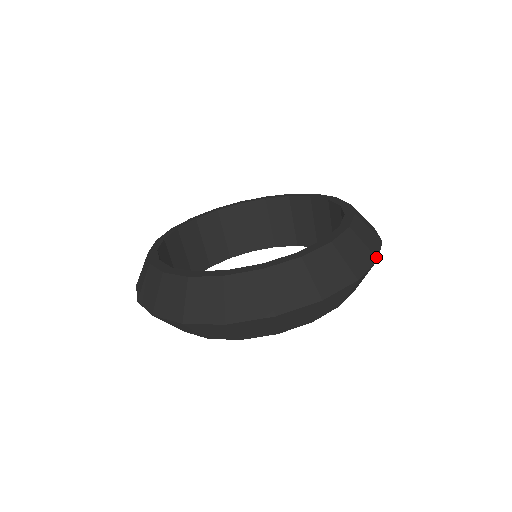
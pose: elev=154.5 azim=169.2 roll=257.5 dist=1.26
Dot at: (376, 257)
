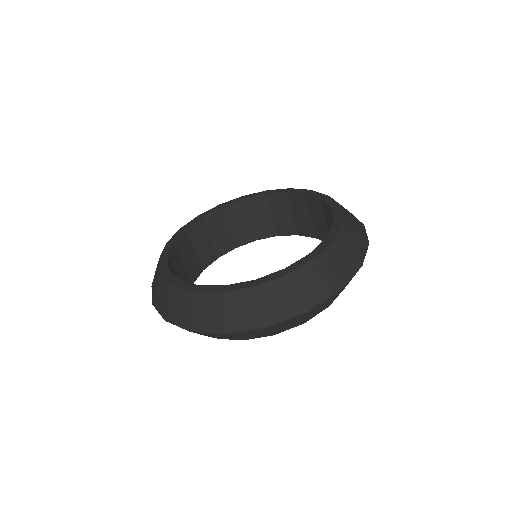
Dot at: (363, 224)
